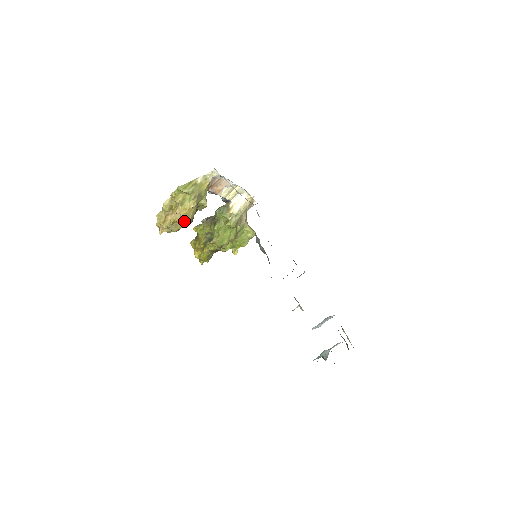
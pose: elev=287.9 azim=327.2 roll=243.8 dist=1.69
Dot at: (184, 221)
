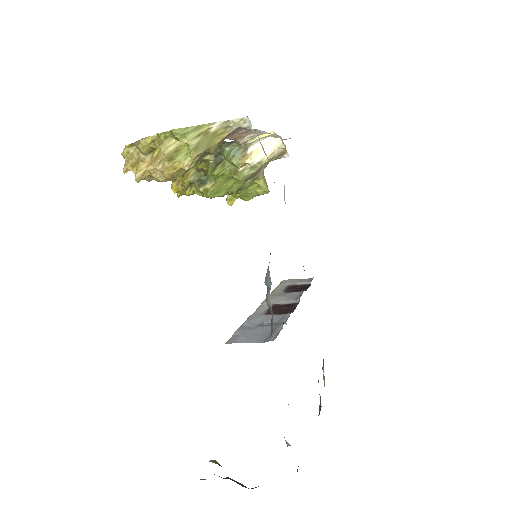
Dot at: (166, 180)
